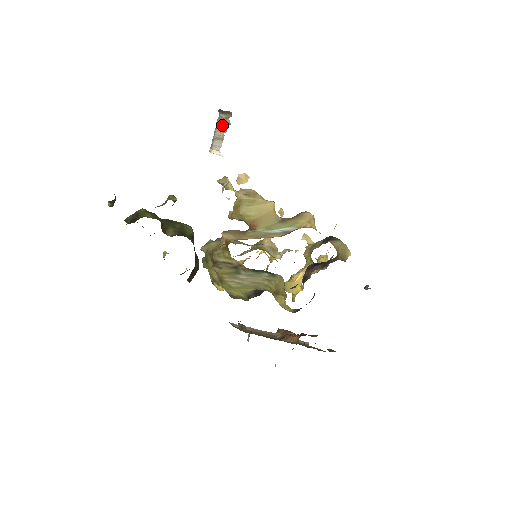
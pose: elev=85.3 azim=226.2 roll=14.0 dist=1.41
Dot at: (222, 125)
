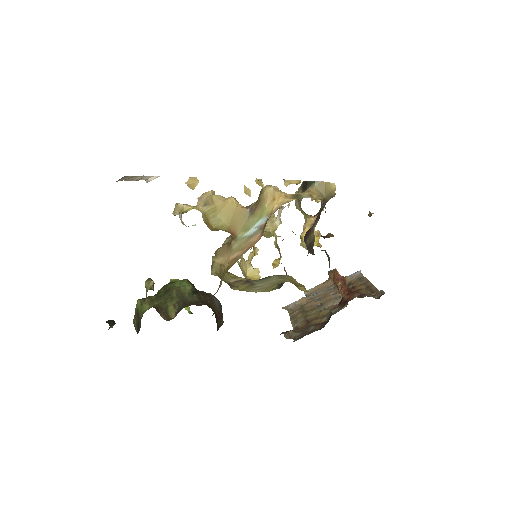
Dot at: (130, 179)
